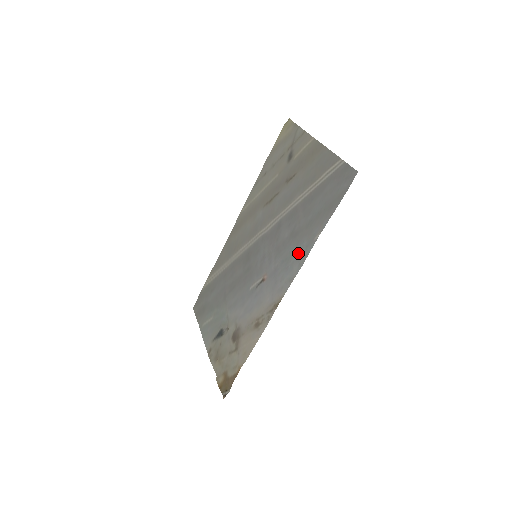
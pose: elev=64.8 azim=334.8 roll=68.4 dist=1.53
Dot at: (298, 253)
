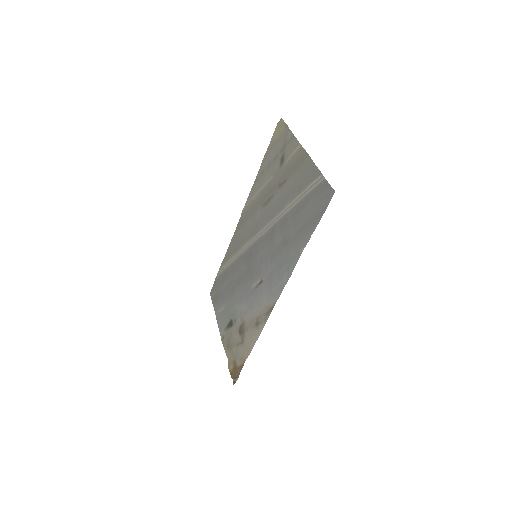
Dot at: (288, 262)
